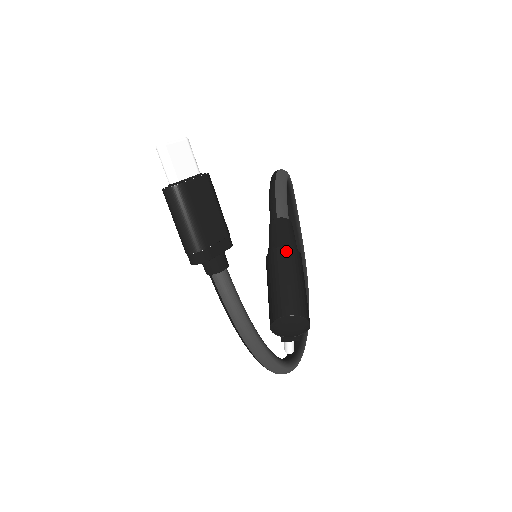
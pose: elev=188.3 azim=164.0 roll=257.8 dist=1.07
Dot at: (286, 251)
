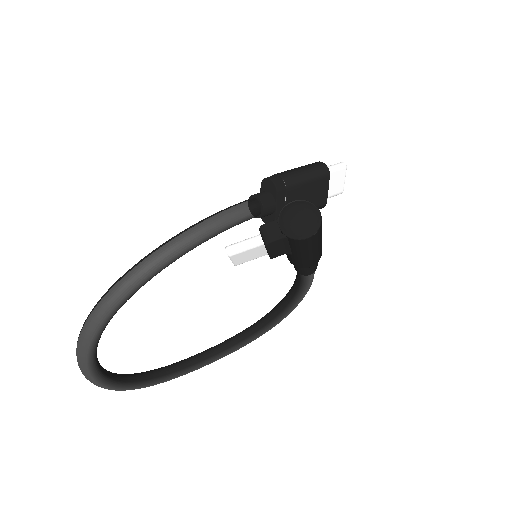
Dot at: occluded
